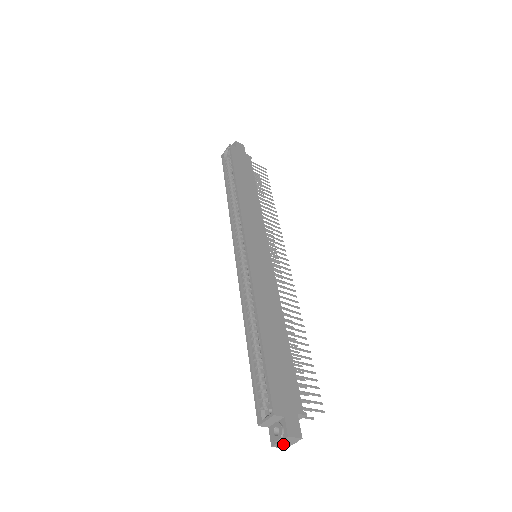
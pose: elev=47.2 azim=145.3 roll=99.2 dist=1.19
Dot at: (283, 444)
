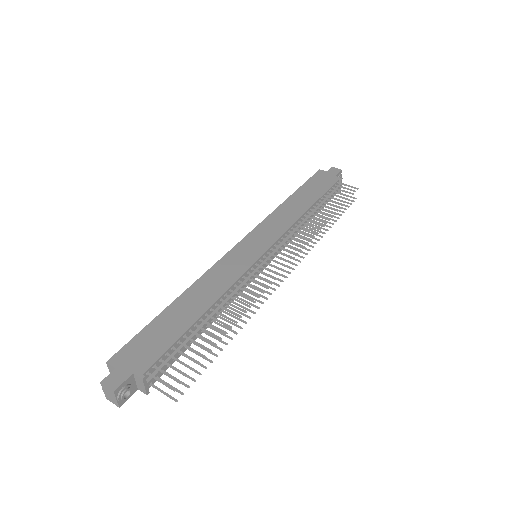
Dot at: (110, 397)
